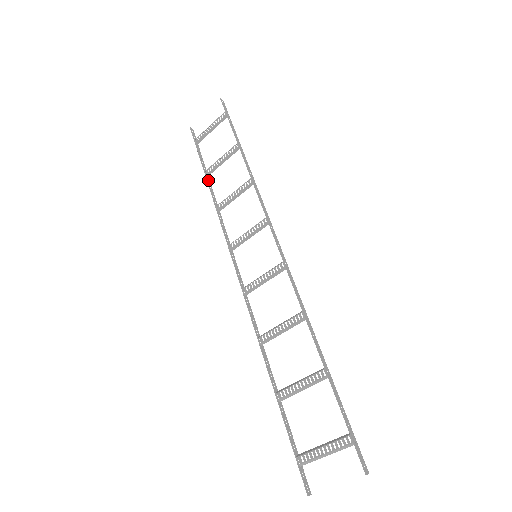
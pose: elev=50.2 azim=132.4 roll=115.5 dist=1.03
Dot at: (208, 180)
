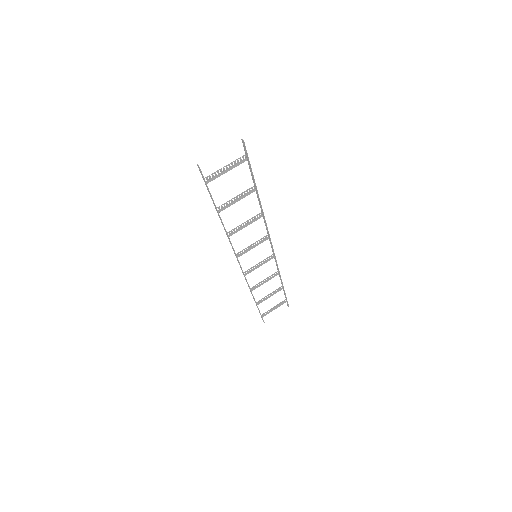
Dot at: (256, 303)
